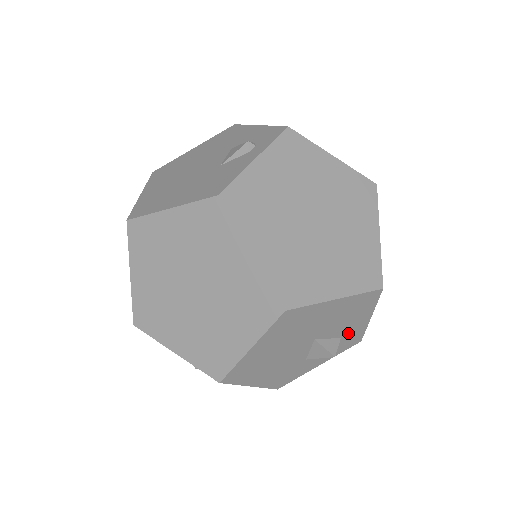
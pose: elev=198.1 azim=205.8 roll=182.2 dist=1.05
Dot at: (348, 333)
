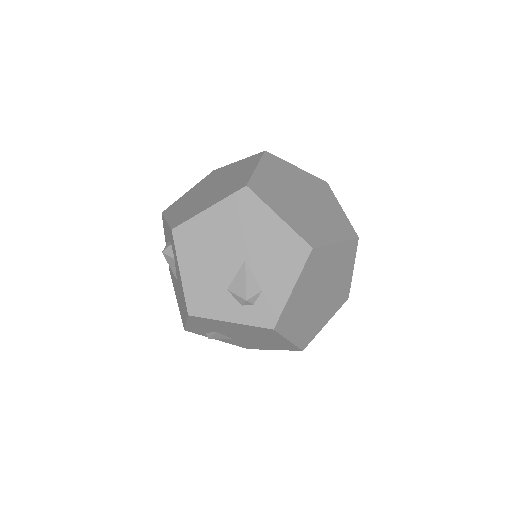
Dot at: (269, 292)
